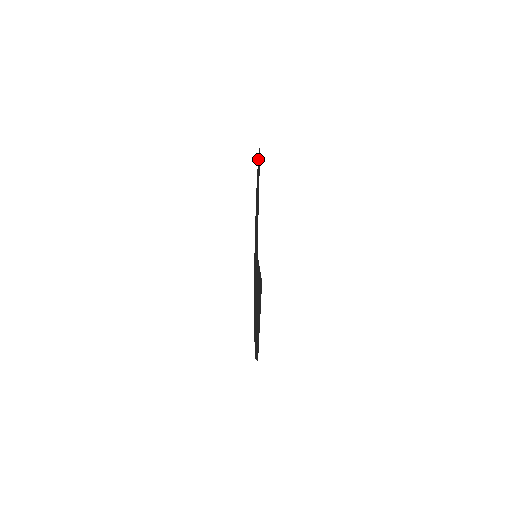
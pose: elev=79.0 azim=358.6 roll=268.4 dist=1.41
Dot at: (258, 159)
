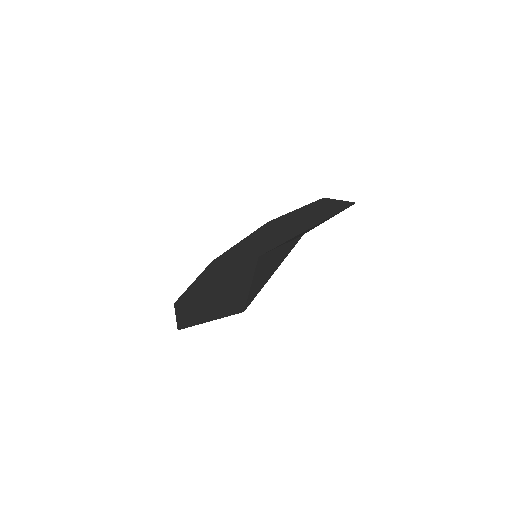
Dot at: (337, 200)
